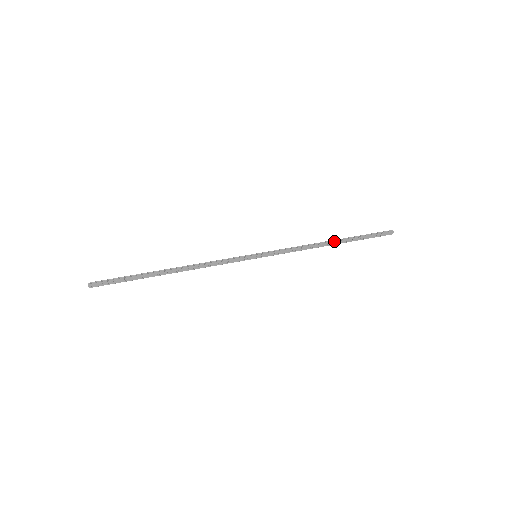
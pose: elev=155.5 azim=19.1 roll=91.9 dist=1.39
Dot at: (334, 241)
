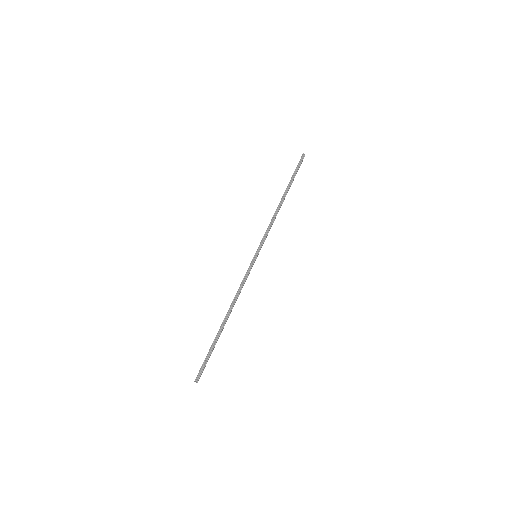
Dot at: (284, 198)
